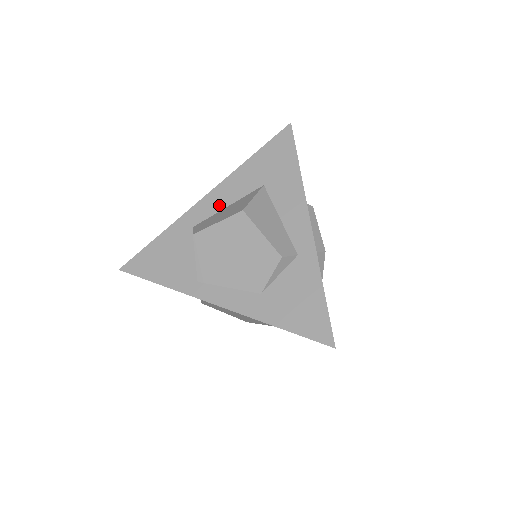
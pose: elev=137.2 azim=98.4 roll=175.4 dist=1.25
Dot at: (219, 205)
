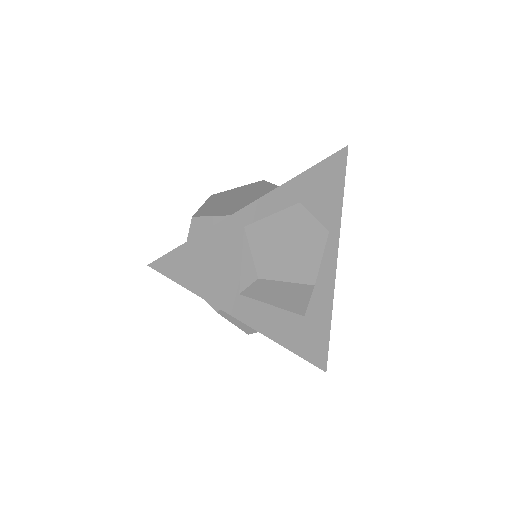
Dot at: occluded
